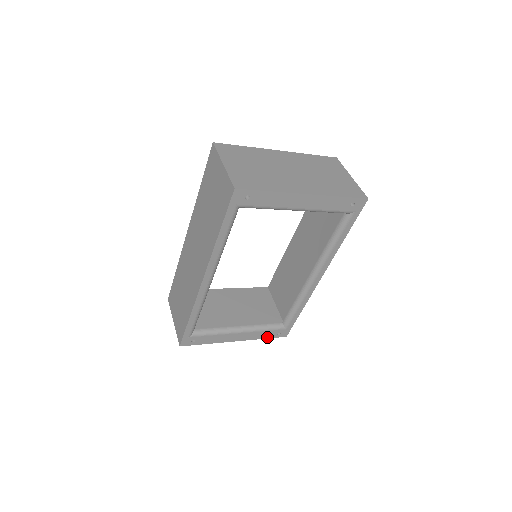
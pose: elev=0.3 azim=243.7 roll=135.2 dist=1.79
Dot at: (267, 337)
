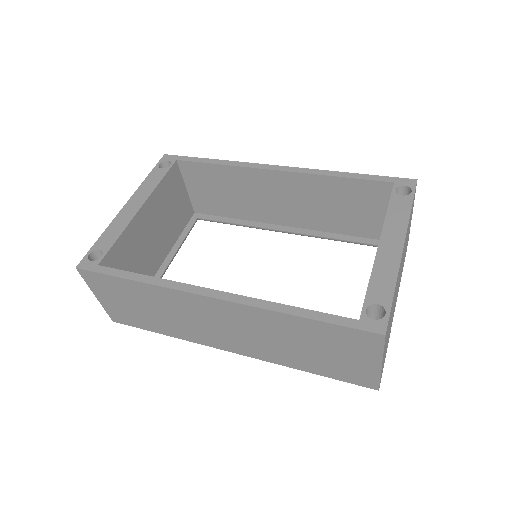
Dot at: occluded
